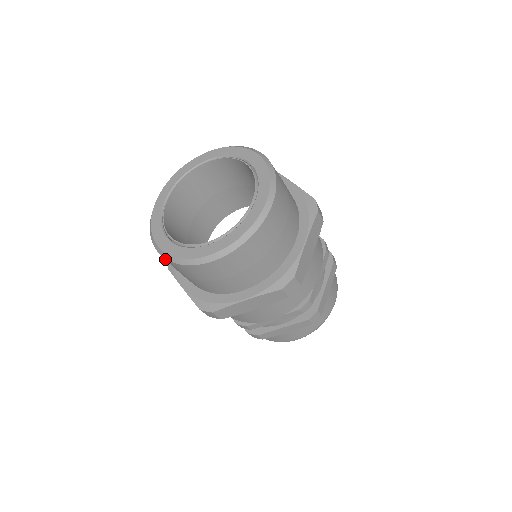
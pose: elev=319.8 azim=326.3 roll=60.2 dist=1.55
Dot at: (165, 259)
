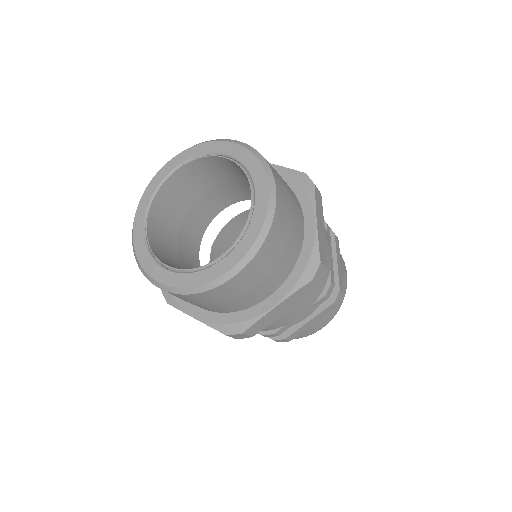
Dot at: (172, 294)
